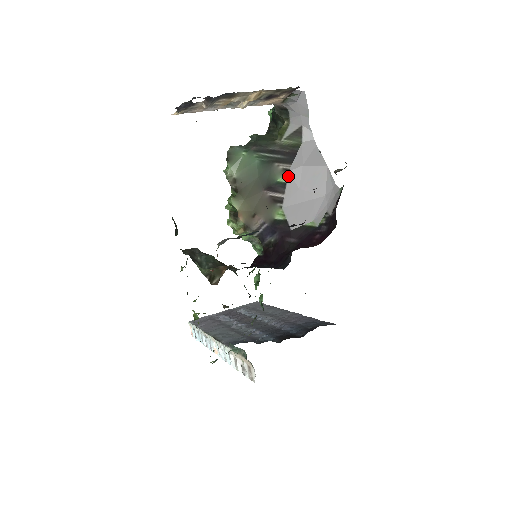
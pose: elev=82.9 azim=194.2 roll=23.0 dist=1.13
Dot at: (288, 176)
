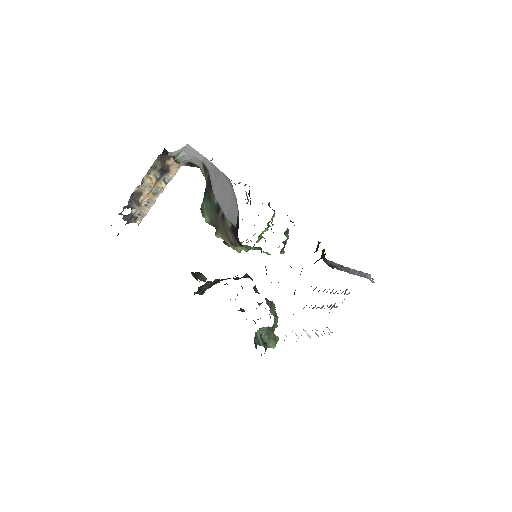
Dot at: (215, 197)
